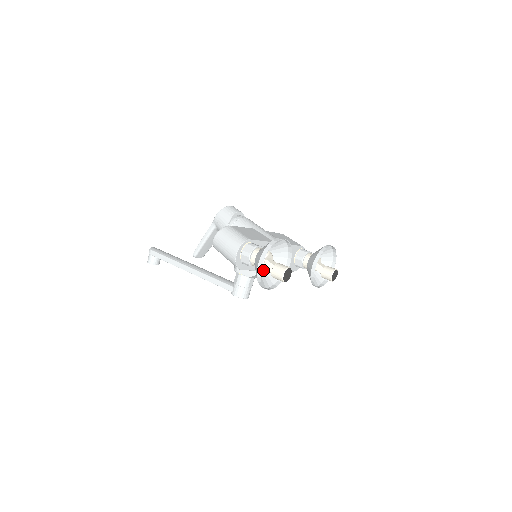
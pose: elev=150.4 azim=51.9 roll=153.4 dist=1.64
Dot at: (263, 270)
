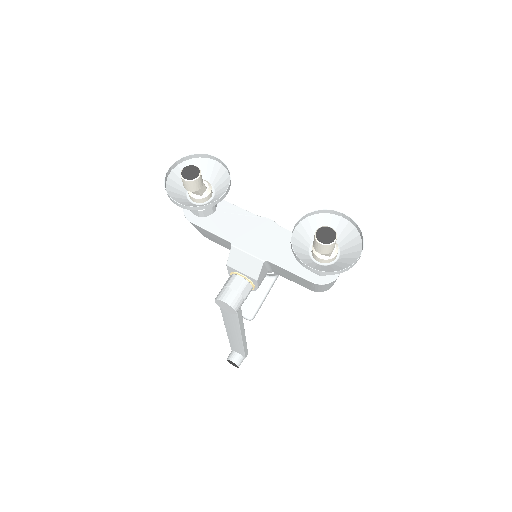
Dot at: occluded
